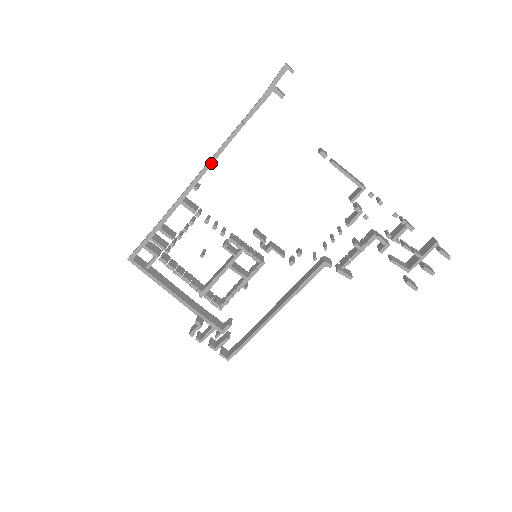
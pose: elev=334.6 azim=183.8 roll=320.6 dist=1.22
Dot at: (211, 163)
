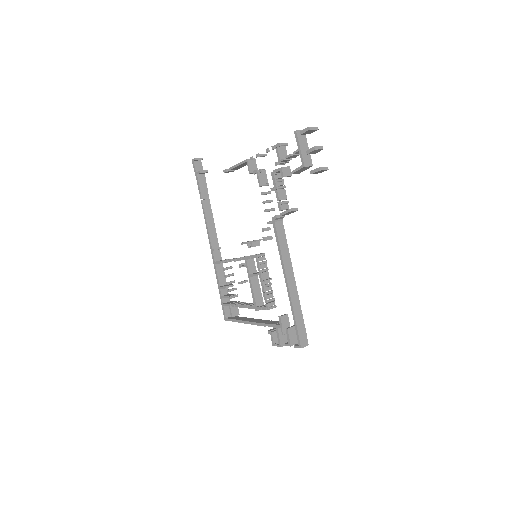
Dot at: (208, 231)
